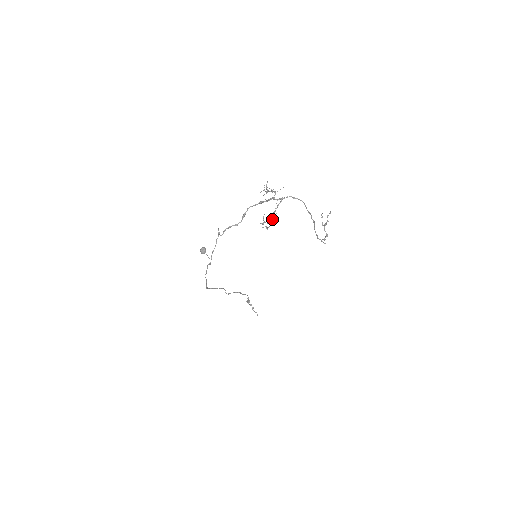
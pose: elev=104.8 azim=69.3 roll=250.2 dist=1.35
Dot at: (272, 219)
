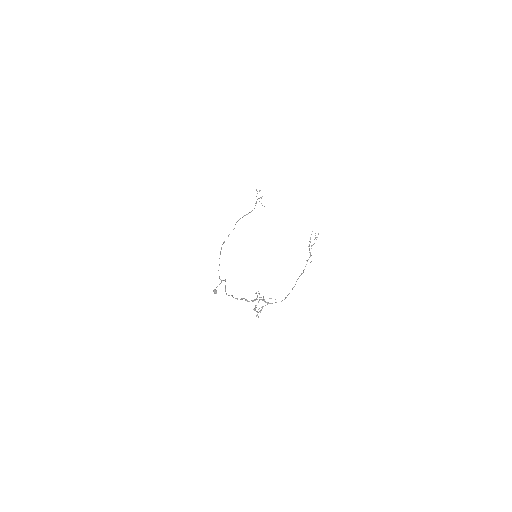
Dot at: occluded
